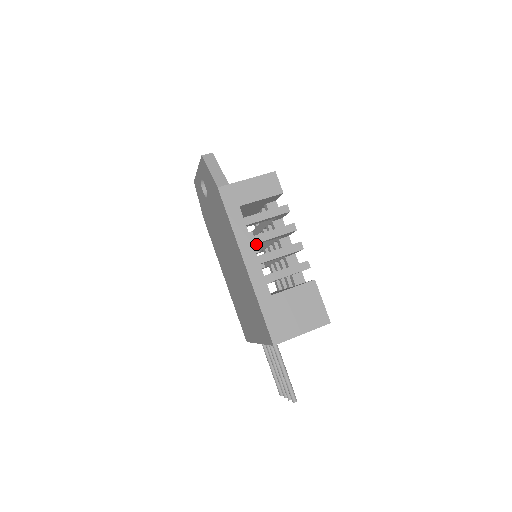
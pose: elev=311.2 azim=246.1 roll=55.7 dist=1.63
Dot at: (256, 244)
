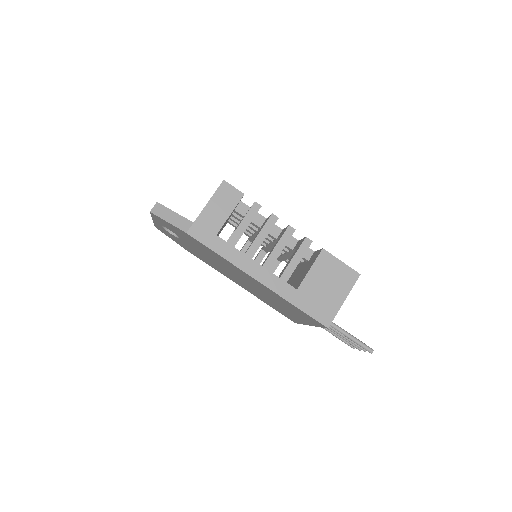
Dot at: occluded
